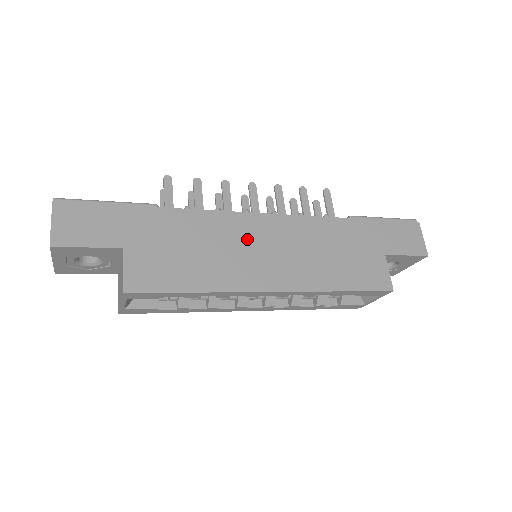
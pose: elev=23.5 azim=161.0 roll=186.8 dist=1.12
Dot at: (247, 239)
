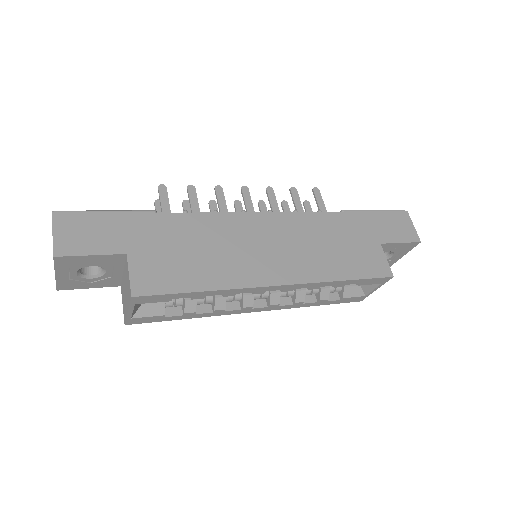
Dot at: (247, 237)
